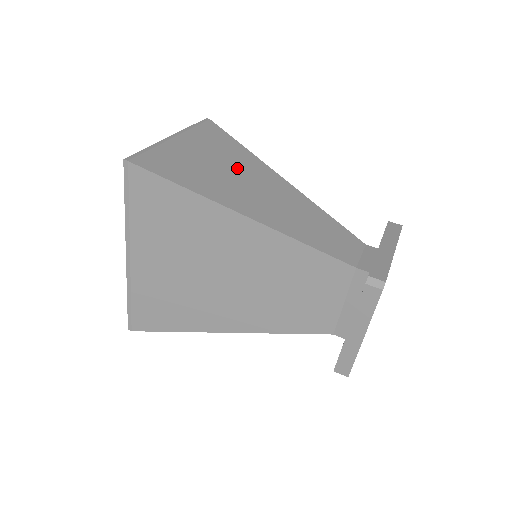
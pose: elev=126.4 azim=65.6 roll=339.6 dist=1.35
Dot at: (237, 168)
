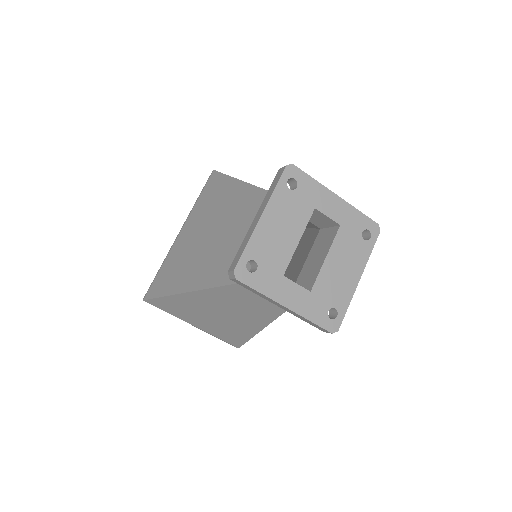
Dot at: occluded
